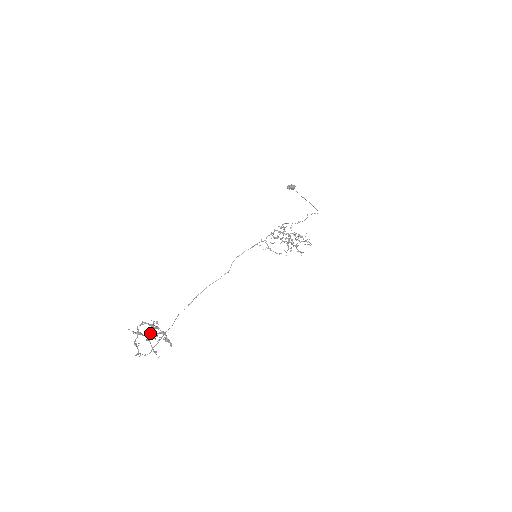
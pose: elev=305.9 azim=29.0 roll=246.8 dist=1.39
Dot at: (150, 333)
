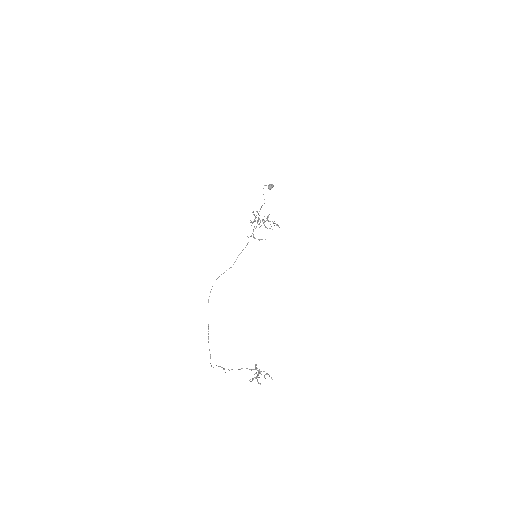
Dot at: occluded
